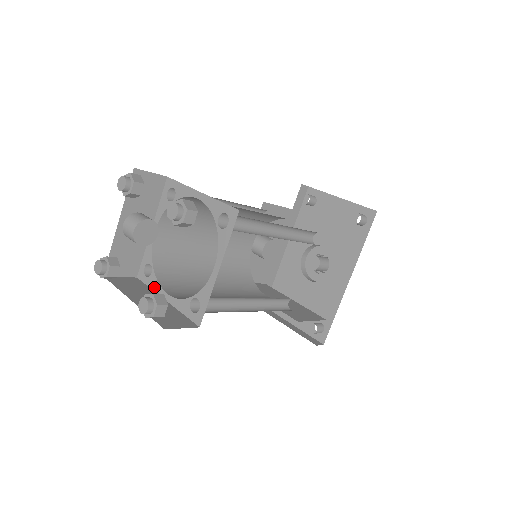
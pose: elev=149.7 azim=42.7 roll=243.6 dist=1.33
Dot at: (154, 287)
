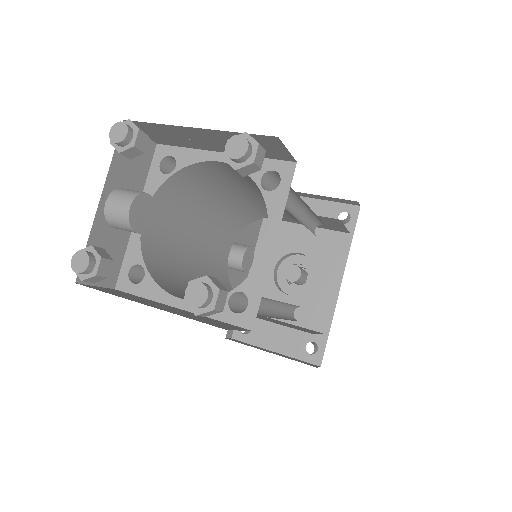
Dot at: (152, 295)
